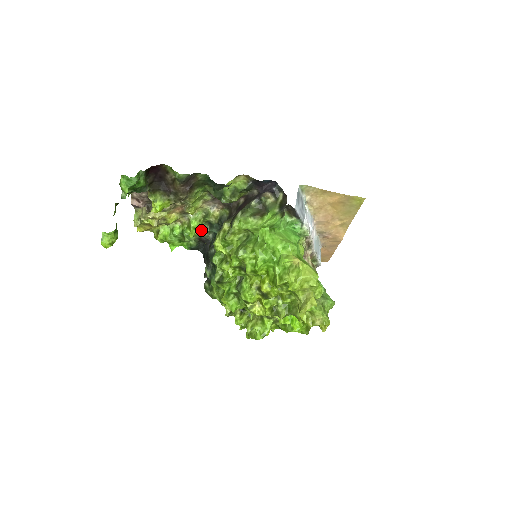
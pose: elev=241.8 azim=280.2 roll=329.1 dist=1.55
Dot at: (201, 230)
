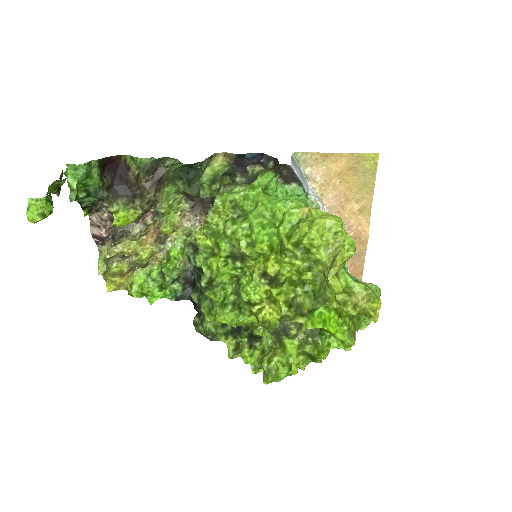
Dot at: (184, 261)
